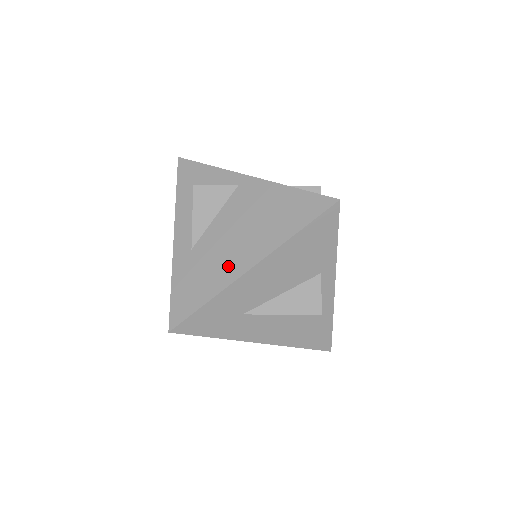
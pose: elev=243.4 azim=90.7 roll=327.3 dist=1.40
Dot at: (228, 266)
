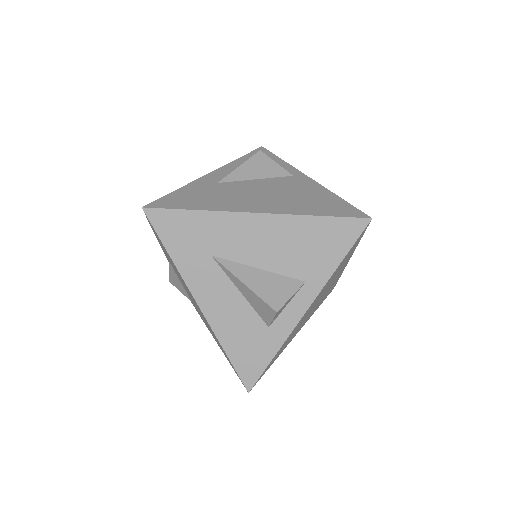
Dot at: (237, 203)
